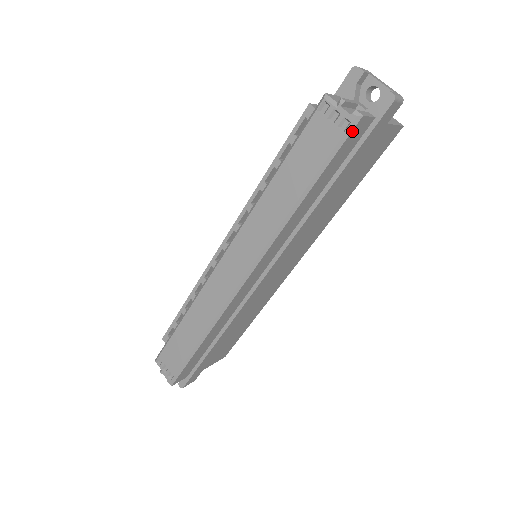
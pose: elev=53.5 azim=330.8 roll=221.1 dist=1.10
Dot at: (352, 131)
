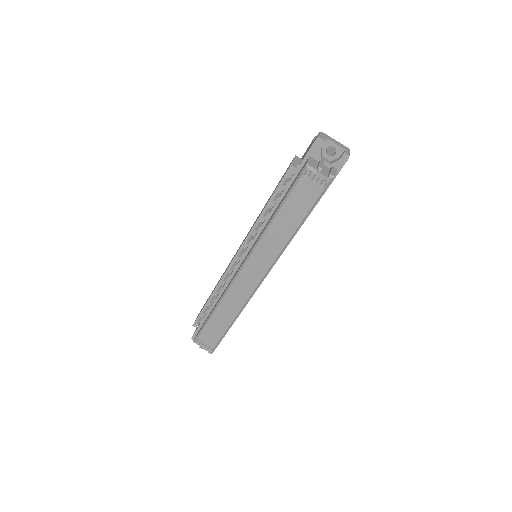
Dot at: occluded
